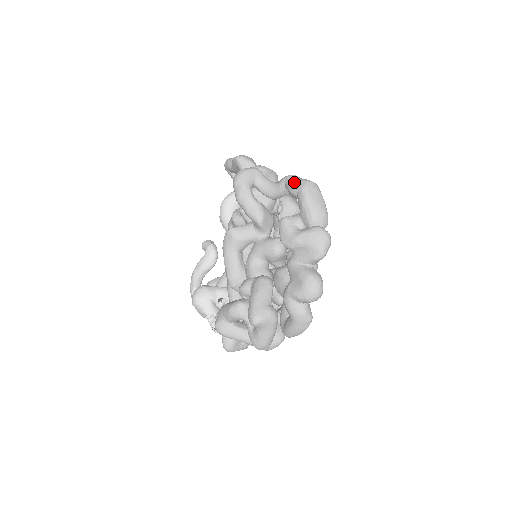
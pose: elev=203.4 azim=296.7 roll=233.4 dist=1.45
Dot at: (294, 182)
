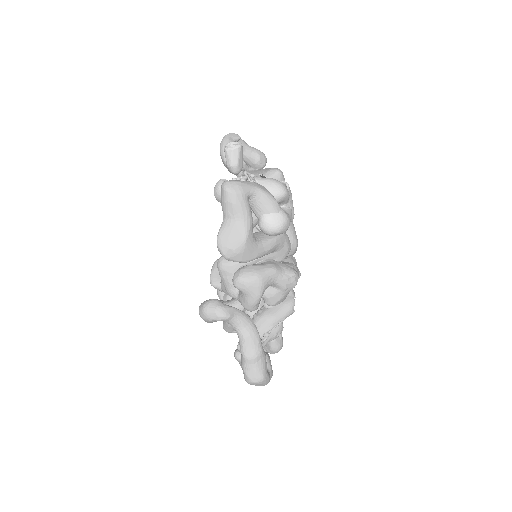
Dot at: (243, 370)
